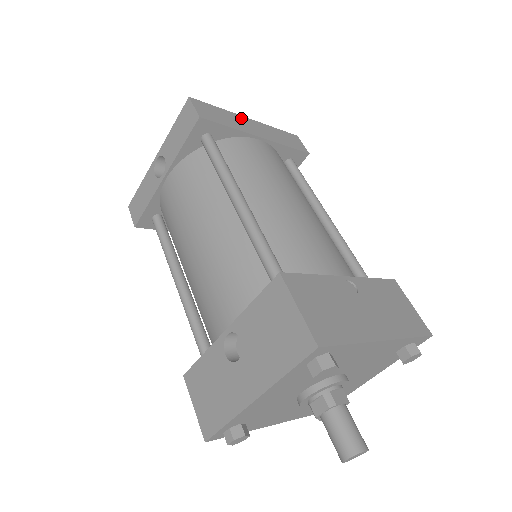
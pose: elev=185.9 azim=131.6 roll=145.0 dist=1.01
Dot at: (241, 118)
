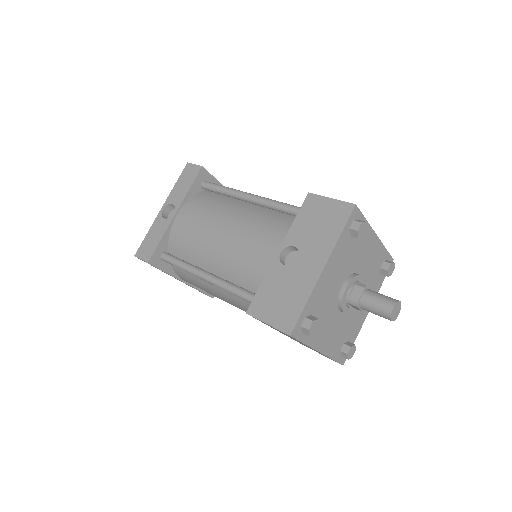
Dot at: occluded
